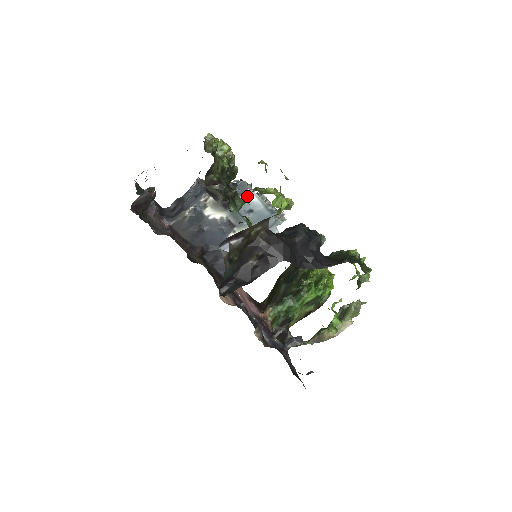
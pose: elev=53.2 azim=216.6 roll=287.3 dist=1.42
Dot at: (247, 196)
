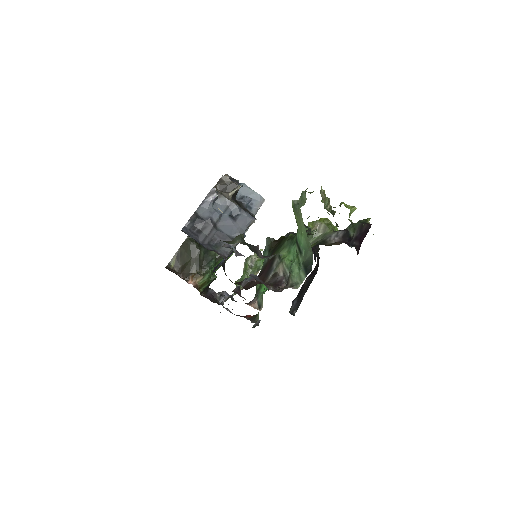
Dot at: occluded
